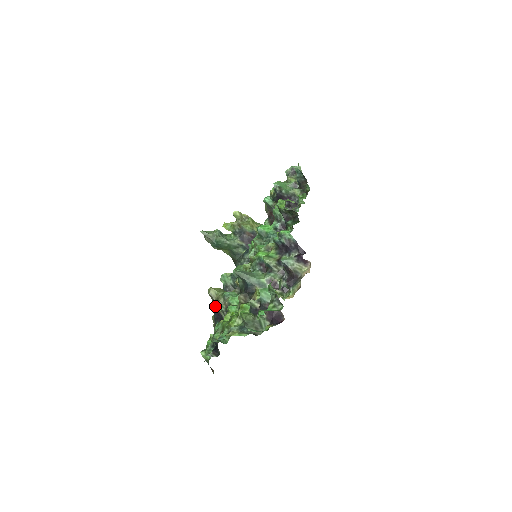
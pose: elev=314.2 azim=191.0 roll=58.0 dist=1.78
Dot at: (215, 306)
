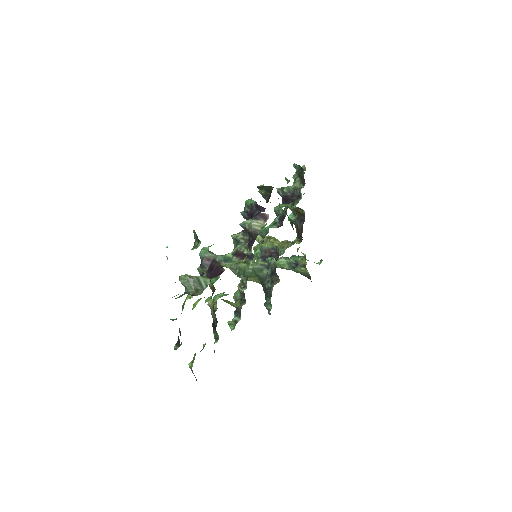
Dot at: occluded
